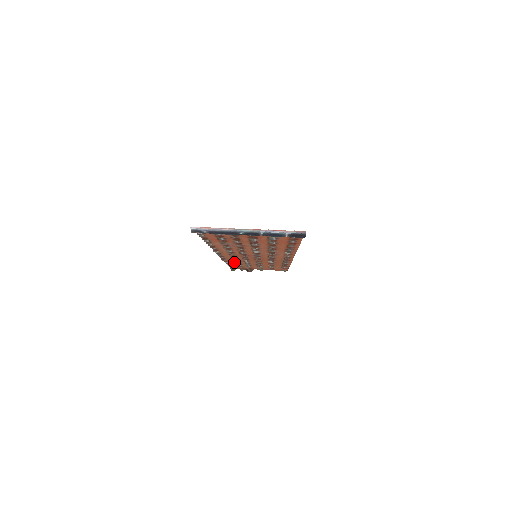
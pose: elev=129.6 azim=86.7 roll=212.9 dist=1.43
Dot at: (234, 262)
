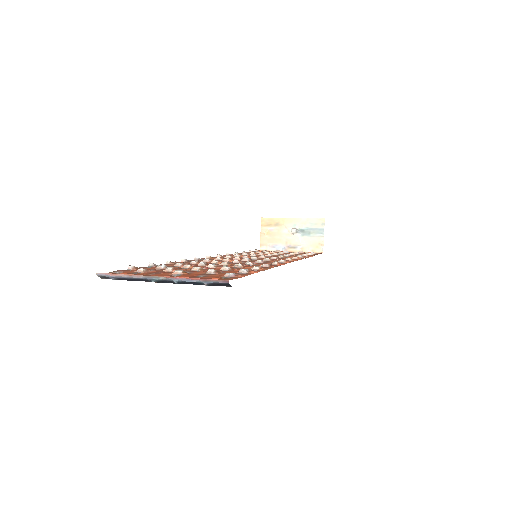
Dot at: occluded
